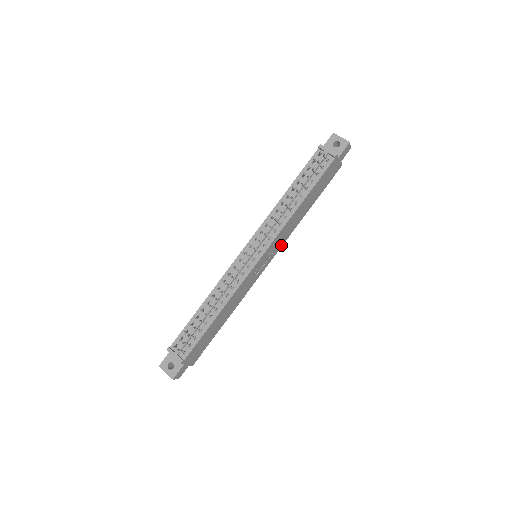
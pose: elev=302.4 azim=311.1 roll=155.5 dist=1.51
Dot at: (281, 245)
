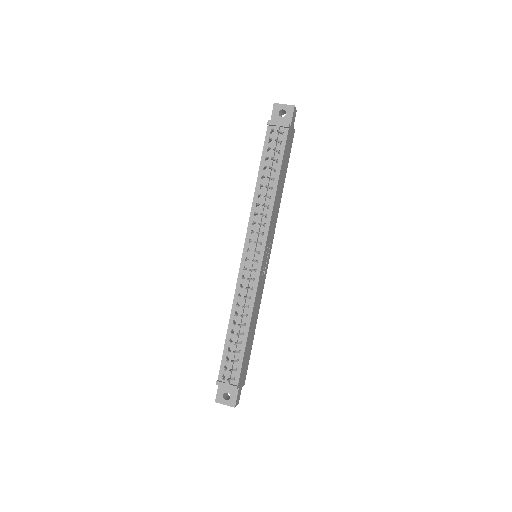
Dot at: (273, 234)
